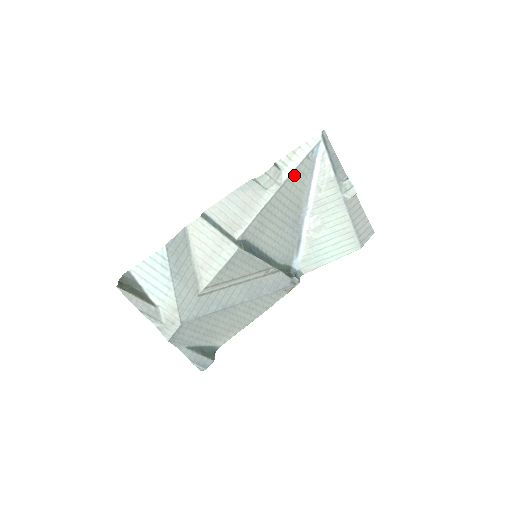
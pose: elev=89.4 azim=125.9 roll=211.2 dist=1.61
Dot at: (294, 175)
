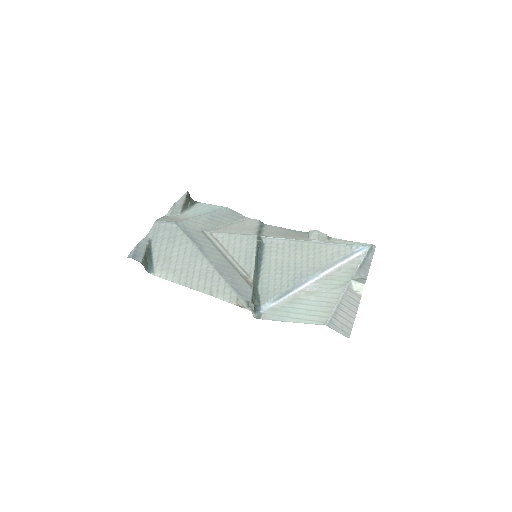
Dot at: (333, 247)
